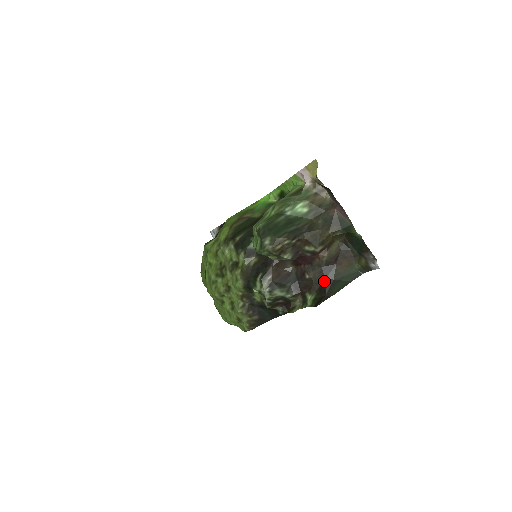
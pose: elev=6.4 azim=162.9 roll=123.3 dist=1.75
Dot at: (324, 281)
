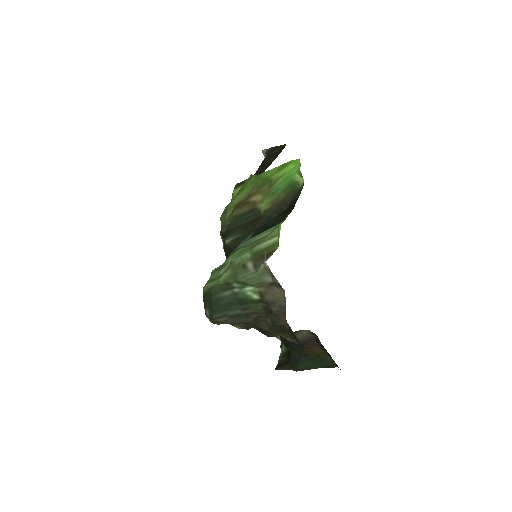
Dot at: (291, 350)
